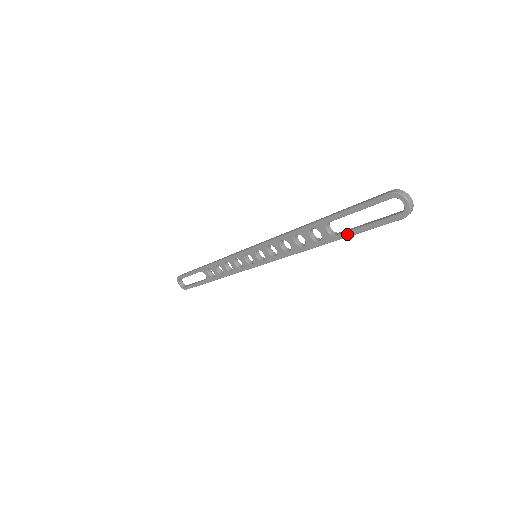
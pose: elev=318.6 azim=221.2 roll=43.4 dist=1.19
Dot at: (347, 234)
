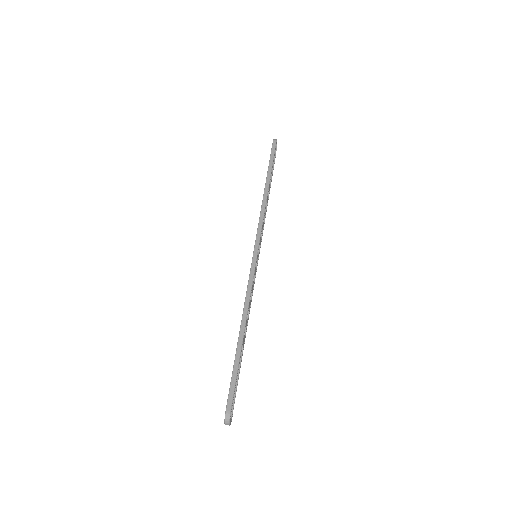
Dot at: occluded
